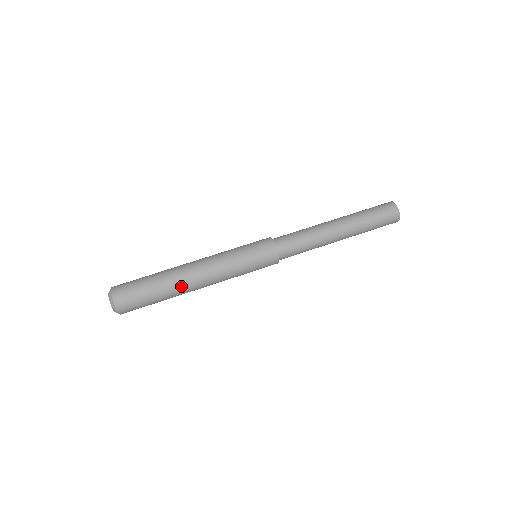
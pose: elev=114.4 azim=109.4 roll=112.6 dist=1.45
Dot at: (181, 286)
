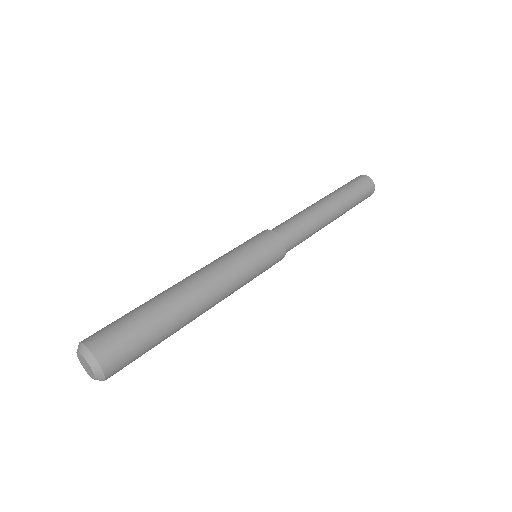
Dot at: (187, 314)
